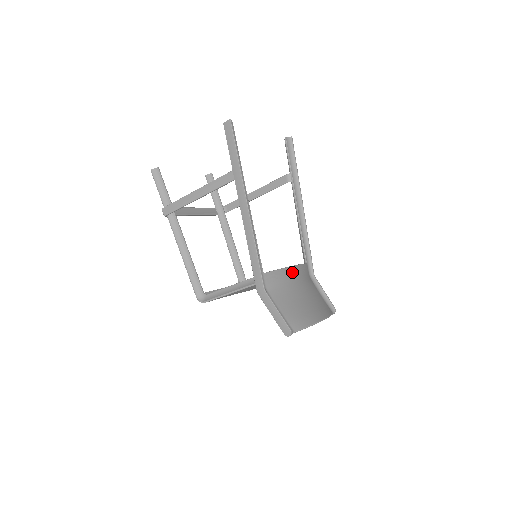
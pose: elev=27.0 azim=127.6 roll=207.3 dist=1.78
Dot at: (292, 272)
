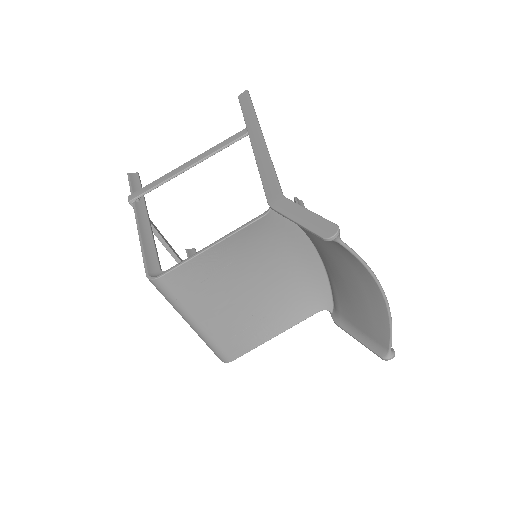
Dot at: occluded
